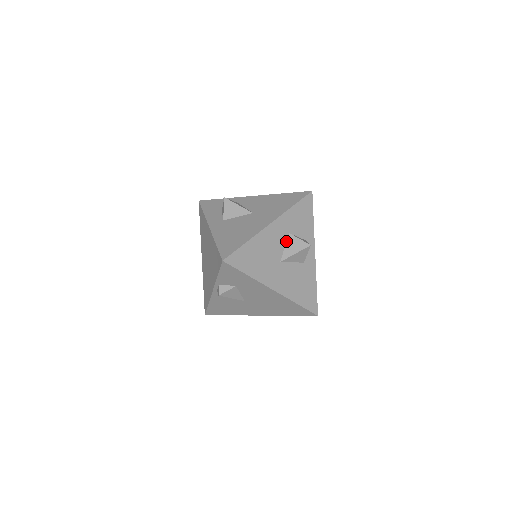
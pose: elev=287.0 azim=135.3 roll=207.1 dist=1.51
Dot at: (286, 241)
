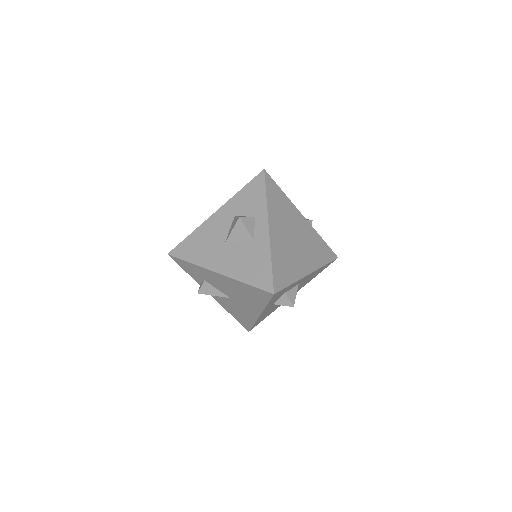
Dot at: (232, 224)
